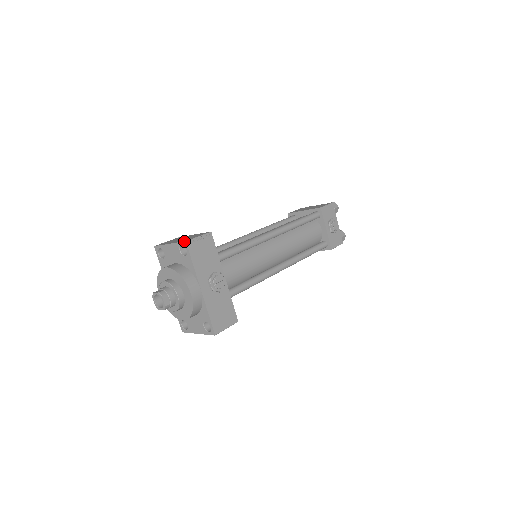
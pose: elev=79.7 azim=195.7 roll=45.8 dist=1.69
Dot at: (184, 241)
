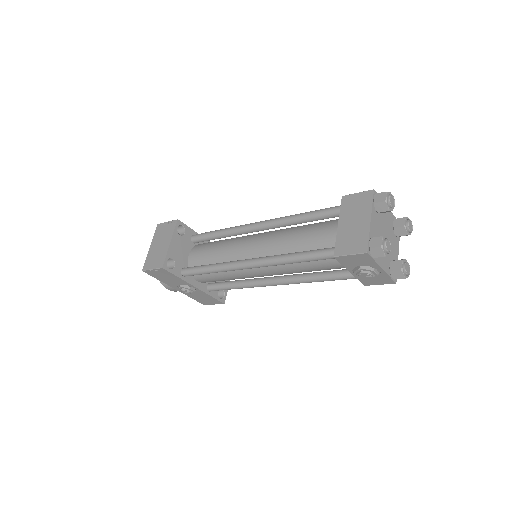
Dot at: (142, 269)
